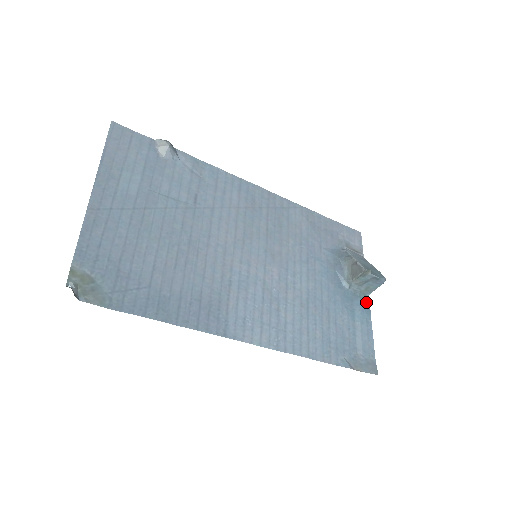
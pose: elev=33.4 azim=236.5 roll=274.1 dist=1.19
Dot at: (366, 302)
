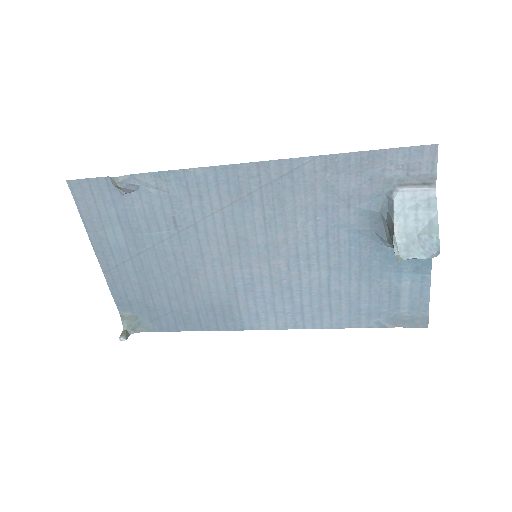
Dot at: occluded
